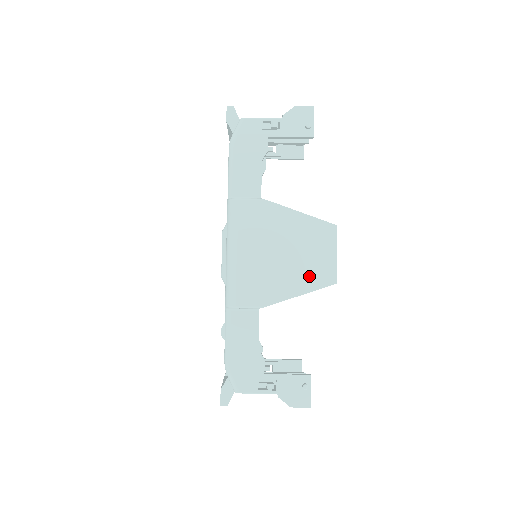
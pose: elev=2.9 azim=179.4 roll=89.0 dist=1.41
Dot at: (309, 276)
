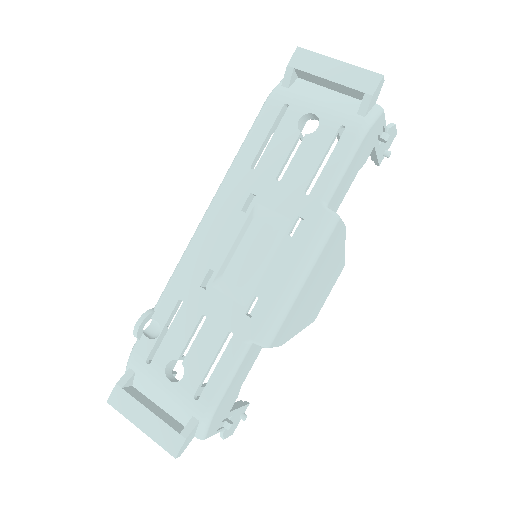
Dot at: (312, 313)
